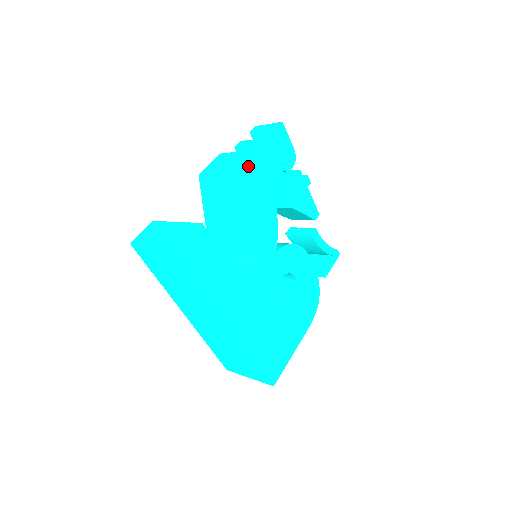
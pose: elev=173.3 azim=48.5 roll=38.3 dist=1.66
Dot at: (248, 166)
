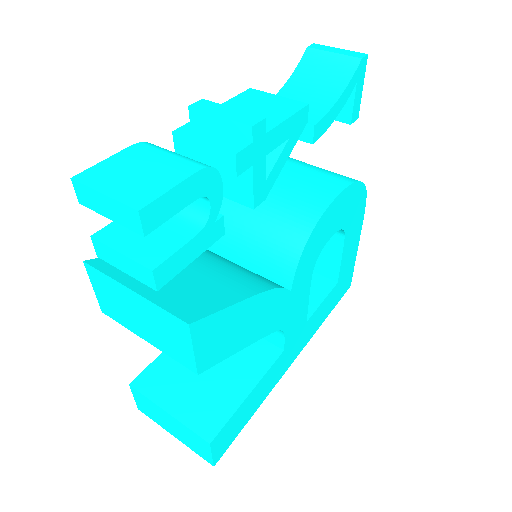
Dot at: (184, 358)
